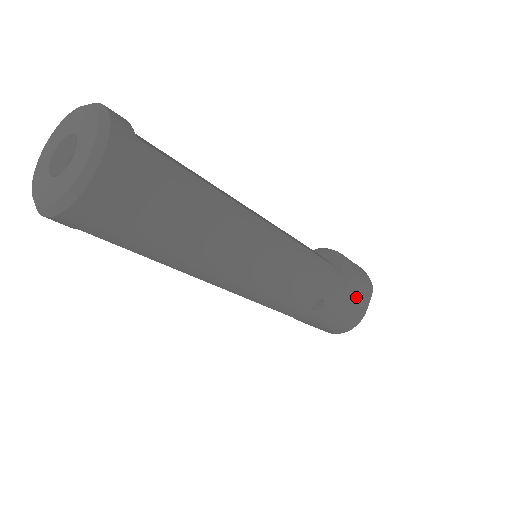
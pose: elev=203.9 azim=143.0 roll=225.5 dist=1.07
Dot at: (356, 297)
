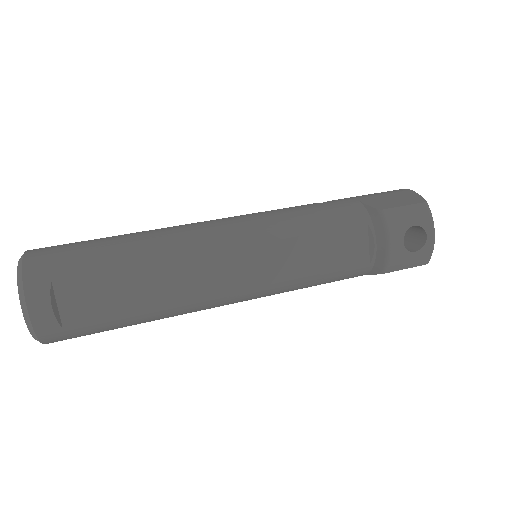
Dot at: occluded
